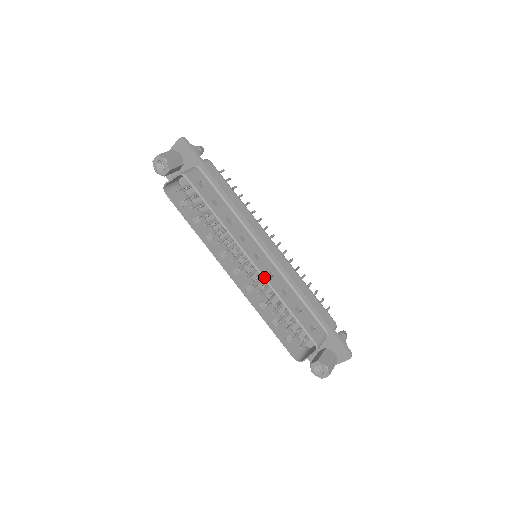
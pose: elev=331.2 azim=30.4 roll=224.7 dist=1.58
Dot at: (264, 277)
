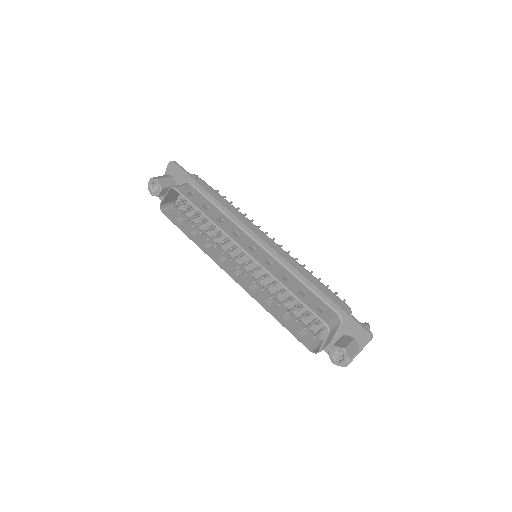
Dot at: (260, 265)
